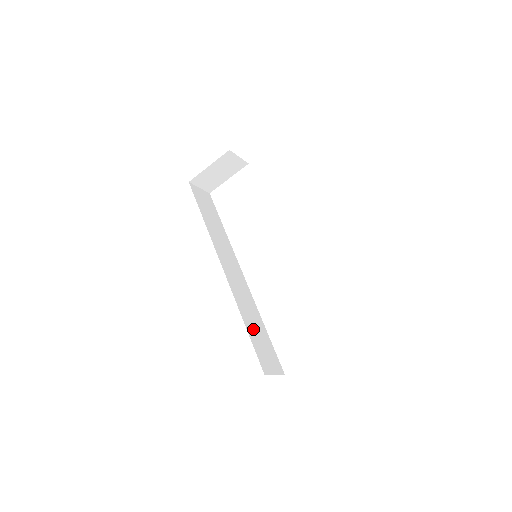
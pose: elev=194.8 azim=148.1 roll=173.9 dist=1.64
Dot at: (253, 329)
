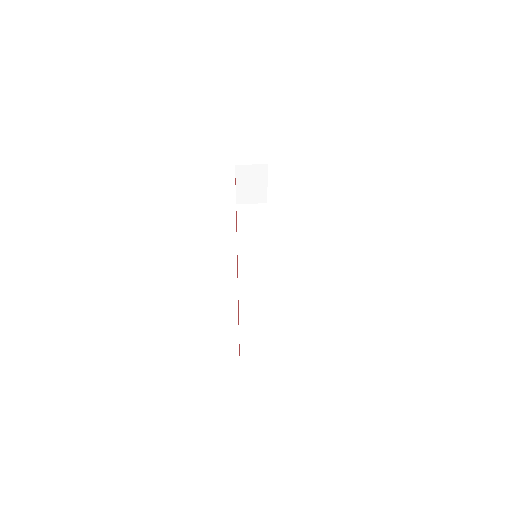
Dot at: (252, 329)
